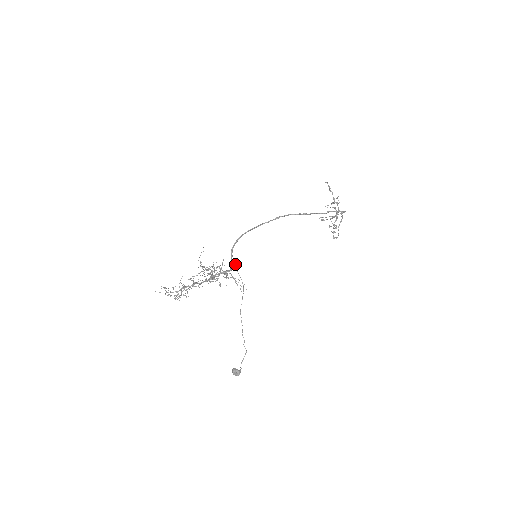
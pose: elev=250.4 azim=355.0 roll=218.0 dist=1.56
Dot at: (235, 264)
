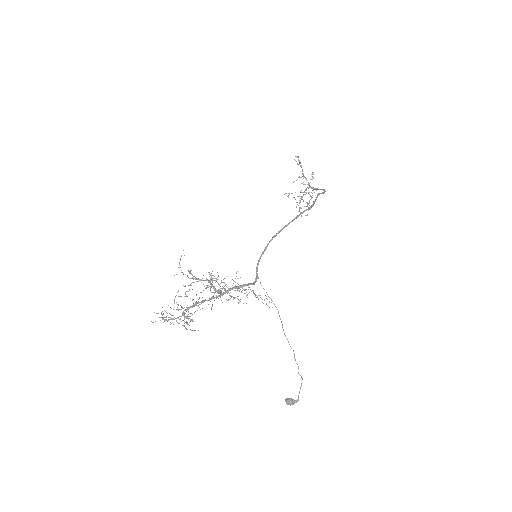
Dot at: (258, 277)
